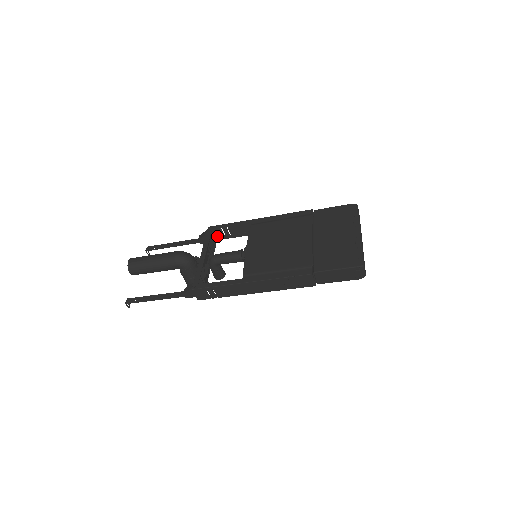
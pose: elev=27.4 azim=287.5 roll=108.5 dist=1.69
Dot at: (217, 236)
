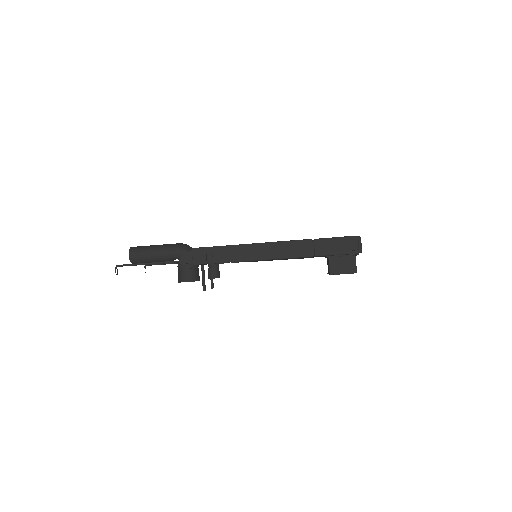
Dot at: occluded
